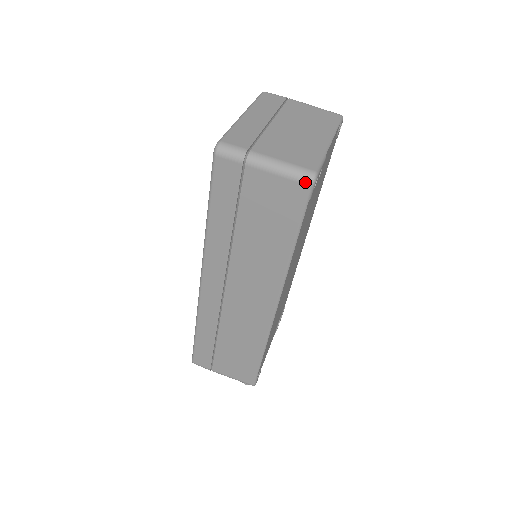
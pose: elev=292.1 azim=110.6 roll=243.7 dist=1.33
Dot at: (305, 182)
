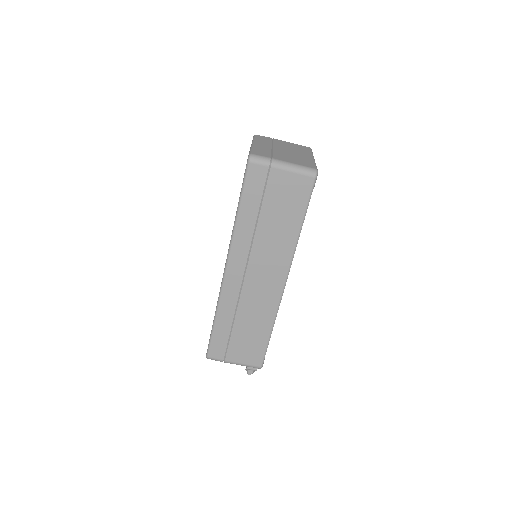
Dot at: (311, 175)
